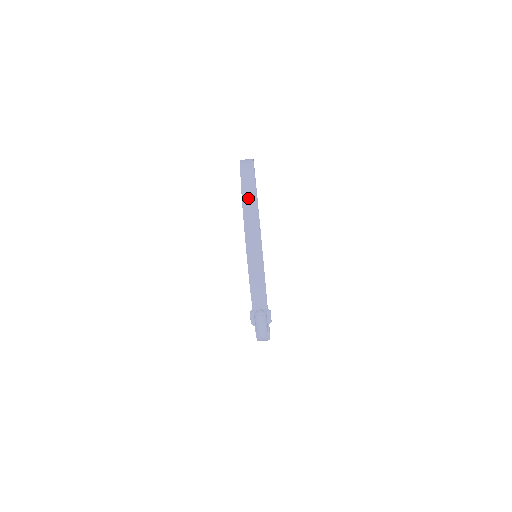
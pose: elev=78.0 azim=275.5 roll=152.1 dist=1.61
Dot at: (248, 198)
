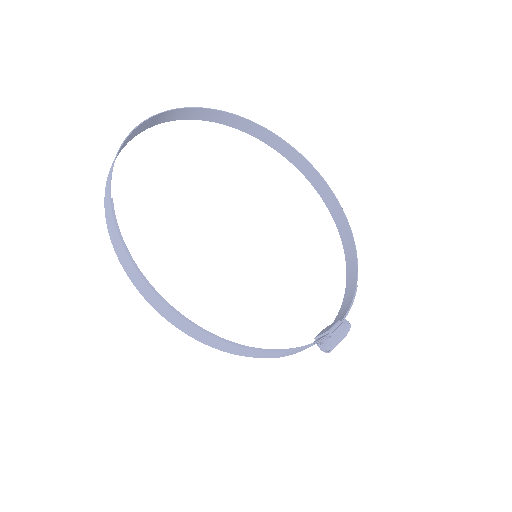
Dot at: (181, 326)
